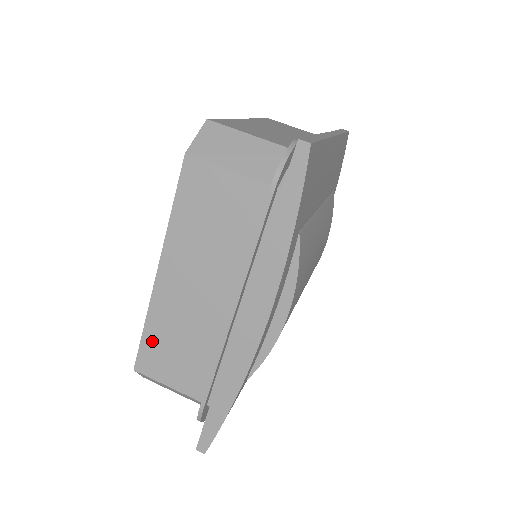
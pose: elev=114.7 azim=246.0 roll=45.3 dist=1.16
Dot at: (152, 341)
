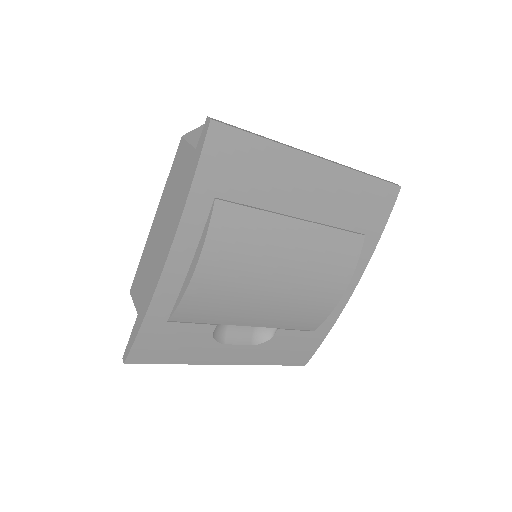
Dot at: (140, 270)
